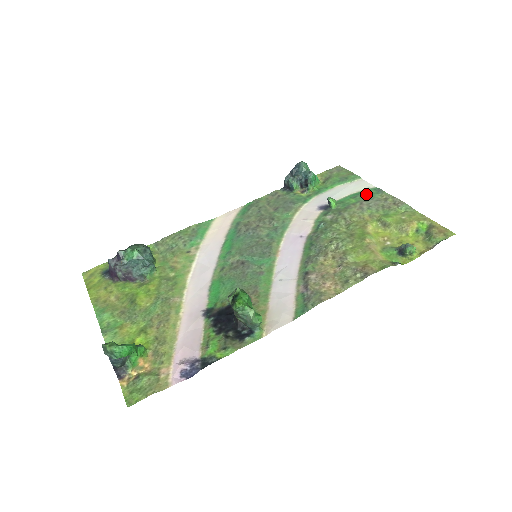
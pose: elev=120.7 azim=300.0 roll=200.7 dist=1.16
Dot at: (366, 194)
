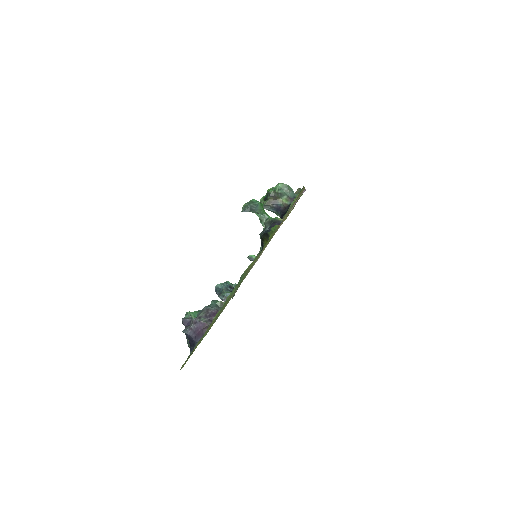
Dot at: occluded
